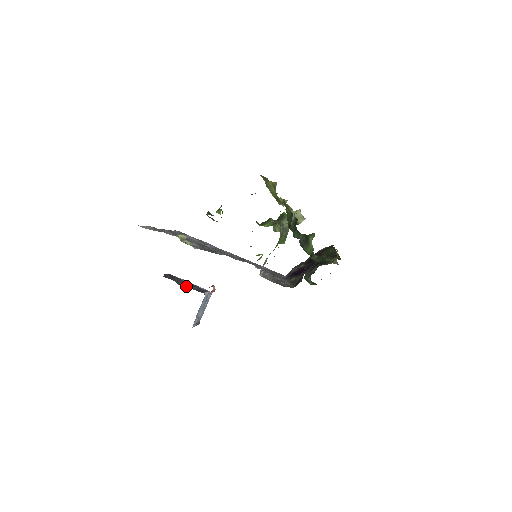
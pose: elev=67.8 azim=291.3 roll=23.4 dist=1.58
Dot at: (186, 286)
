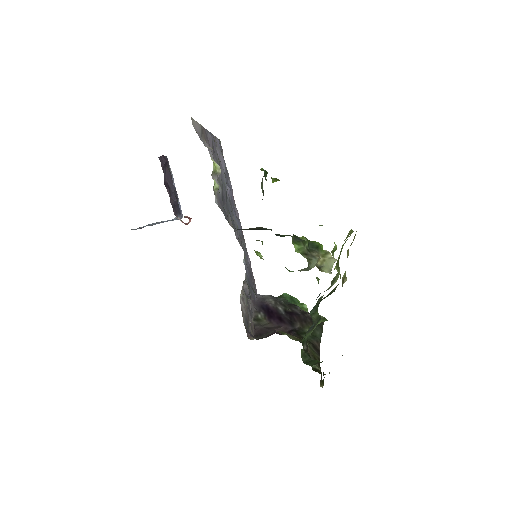
Dot at: (168, 191)
